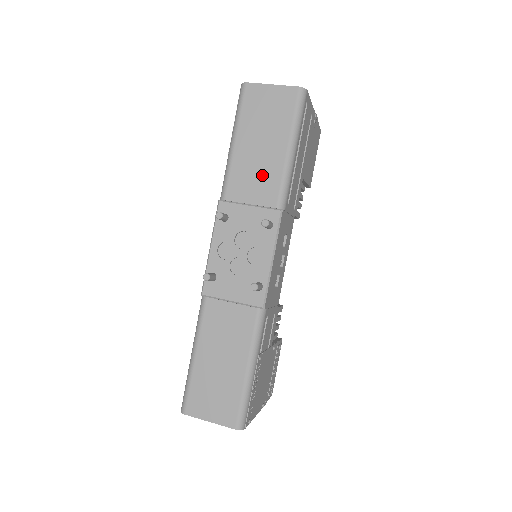
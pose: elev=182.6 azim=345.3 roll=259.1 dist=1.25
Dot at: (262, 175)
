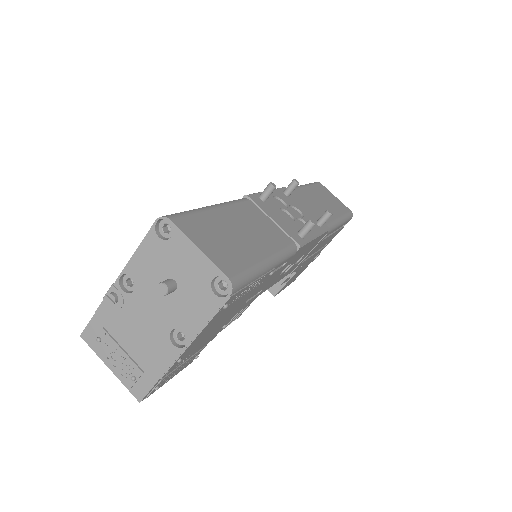
Dot at: (320, 208)
